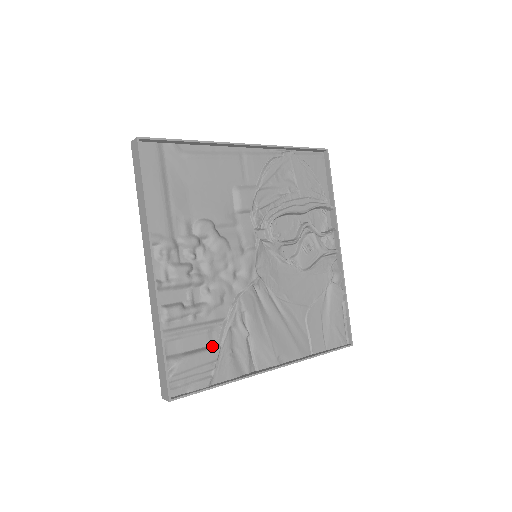
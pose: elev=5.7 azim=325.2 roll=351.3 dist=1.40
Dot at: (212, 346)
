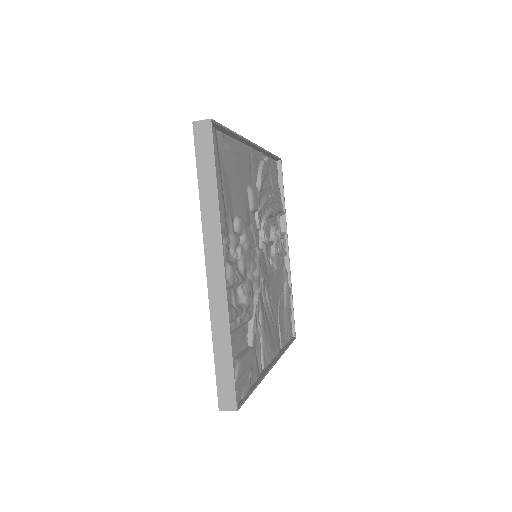
Dot at: (247, 348)
